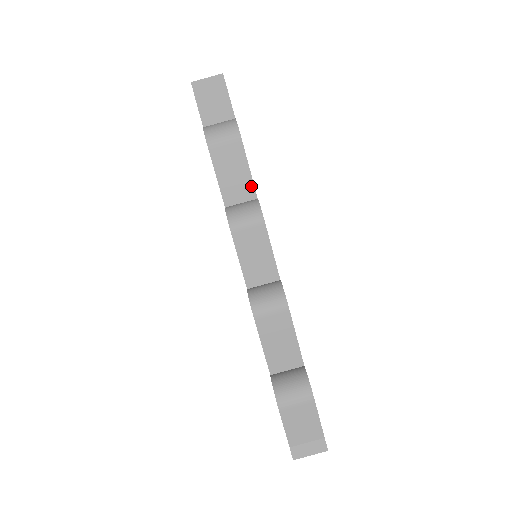
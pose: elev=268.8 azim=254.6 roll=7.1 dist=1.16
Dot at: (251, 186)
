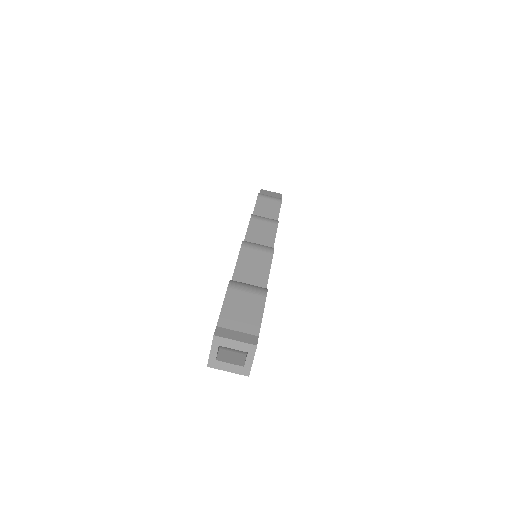
Dot at: occluded
